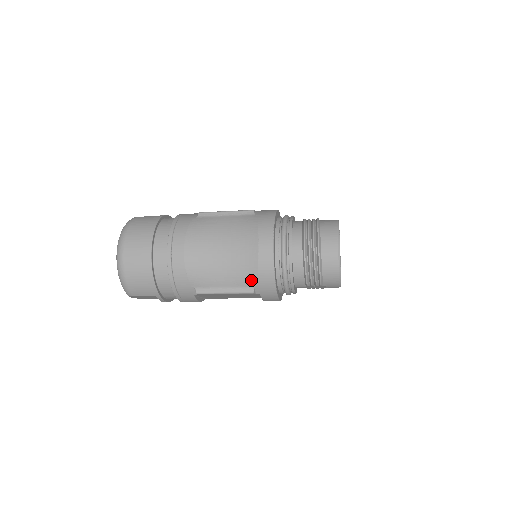
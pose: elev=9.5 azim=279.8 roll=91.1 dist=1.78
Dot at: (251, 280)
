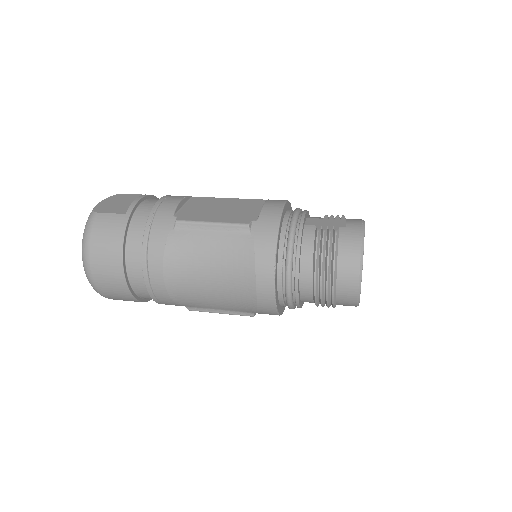
Dot at: (250, 310)
